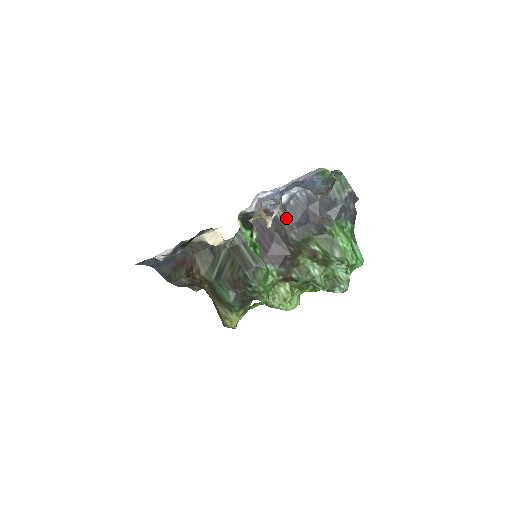
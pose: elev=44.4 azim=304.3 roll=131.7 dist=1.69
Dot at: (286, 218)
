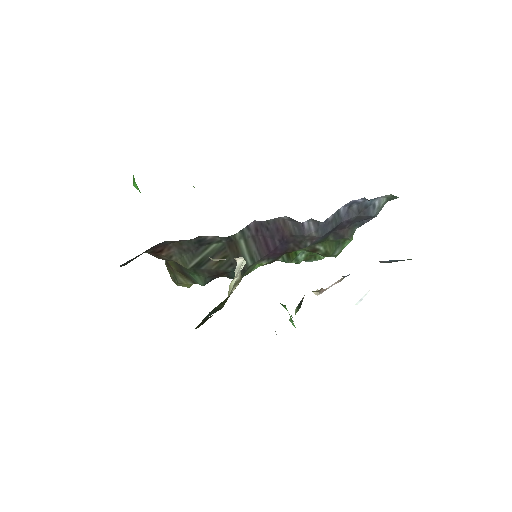
Dot at: (314, 232)
